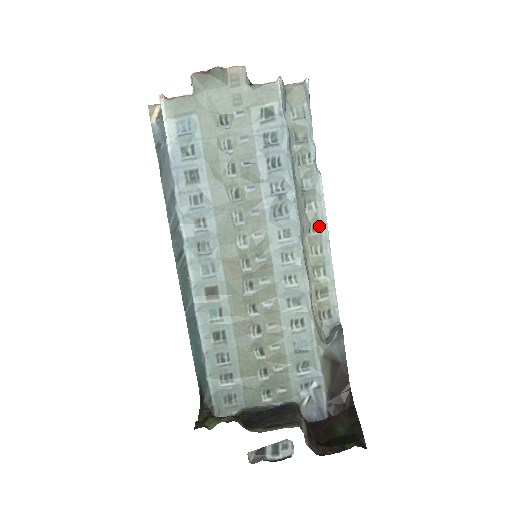
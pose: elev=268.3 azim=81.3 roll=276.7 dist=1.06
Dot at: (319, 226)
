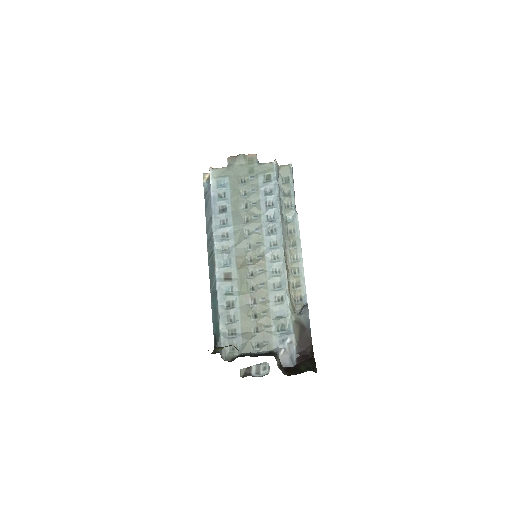
Dot at: (296, 243)
